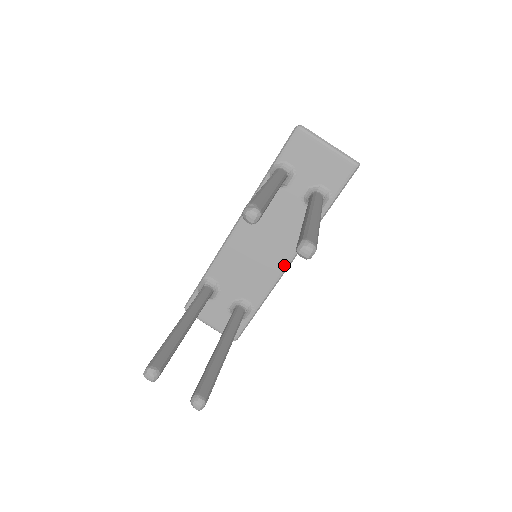
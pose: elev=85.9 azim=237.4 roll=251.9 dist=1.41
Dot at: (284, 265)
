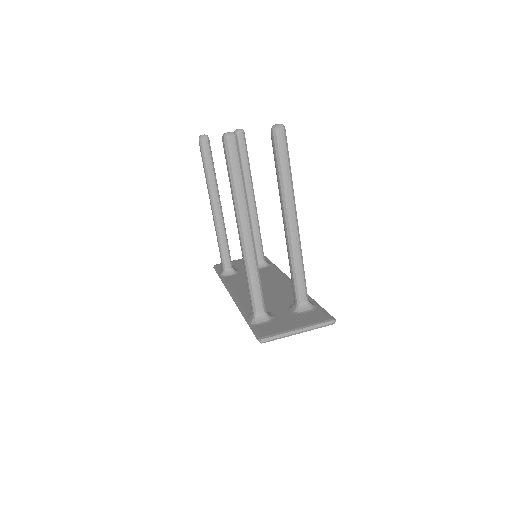
Dot at: (290, 282)
